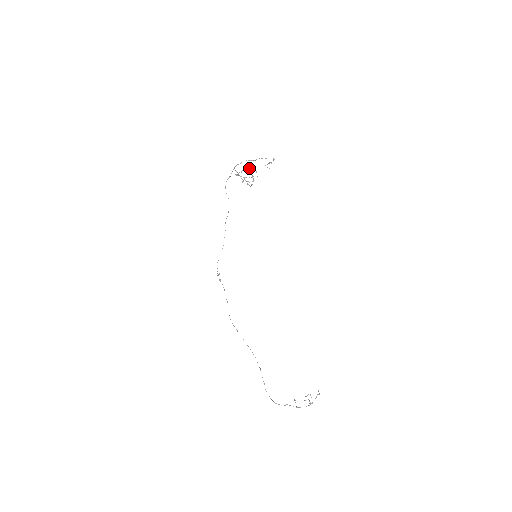
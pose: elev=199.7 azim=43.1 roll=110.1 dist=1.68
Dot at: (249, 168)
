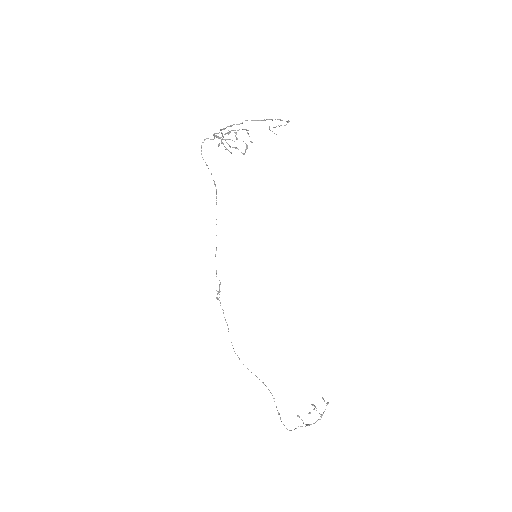
Dot at: occluded
